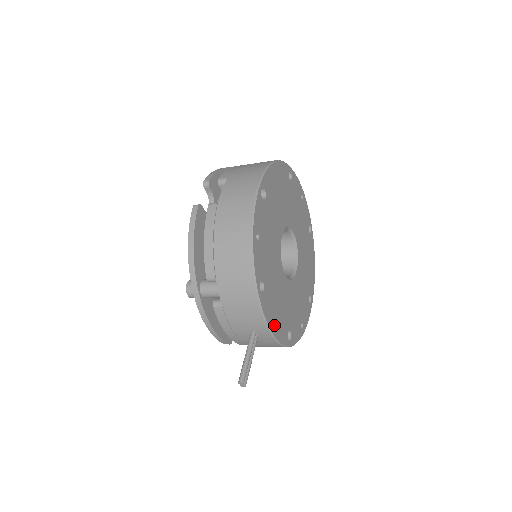
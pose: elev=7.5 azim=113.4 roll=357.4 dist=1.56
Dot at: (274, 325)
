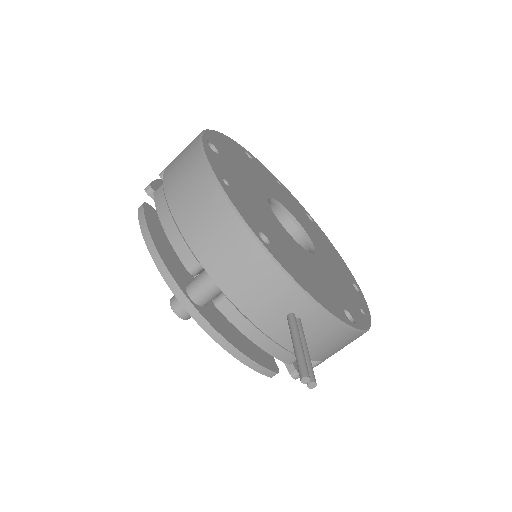
Dot at: (313, 292)
